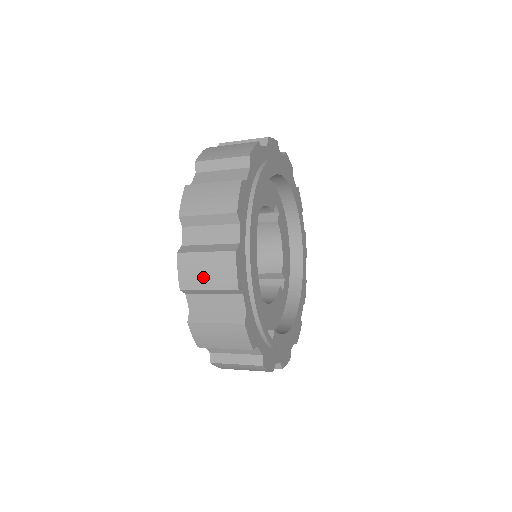
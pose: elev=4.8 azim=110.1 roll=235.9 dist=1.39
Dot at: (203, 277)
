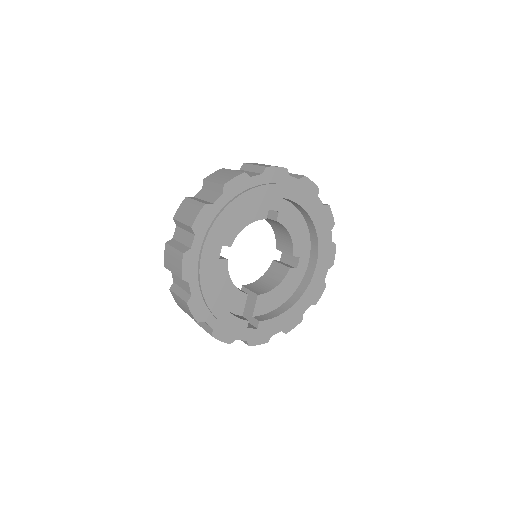
Dot at: (183, 308)
